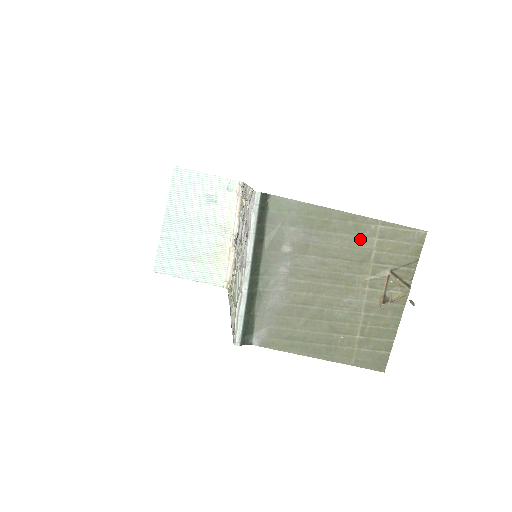
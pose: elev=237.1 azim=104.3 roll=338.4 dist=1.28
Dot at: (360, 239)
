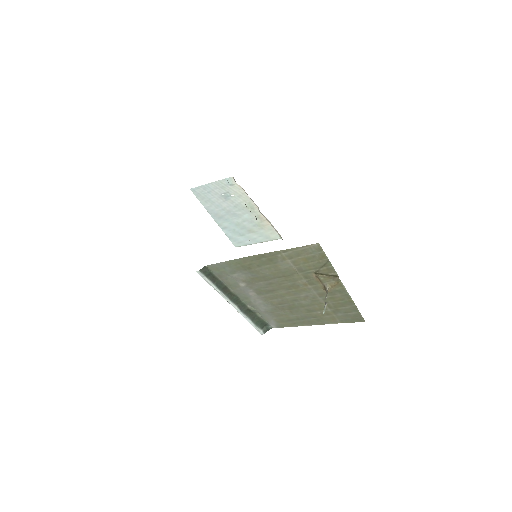
Dot at: (278, 264)
